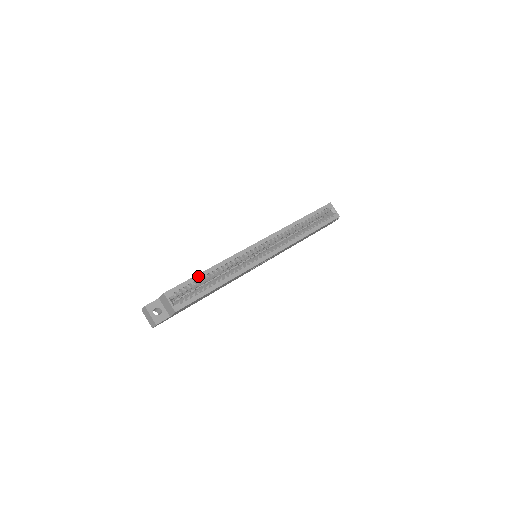
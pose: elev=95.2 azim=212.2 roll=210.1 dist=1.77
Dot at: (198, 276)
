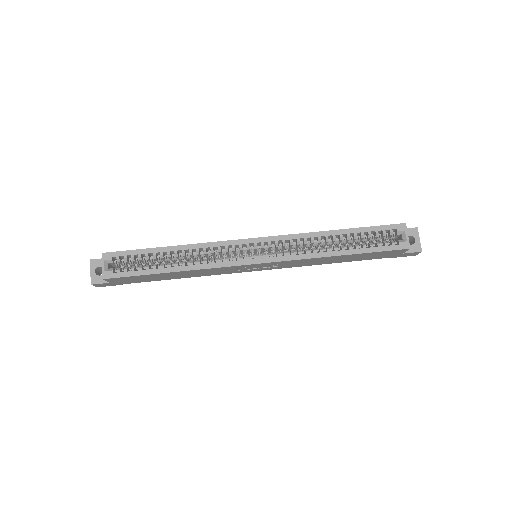
Dot at: (151, 250)
